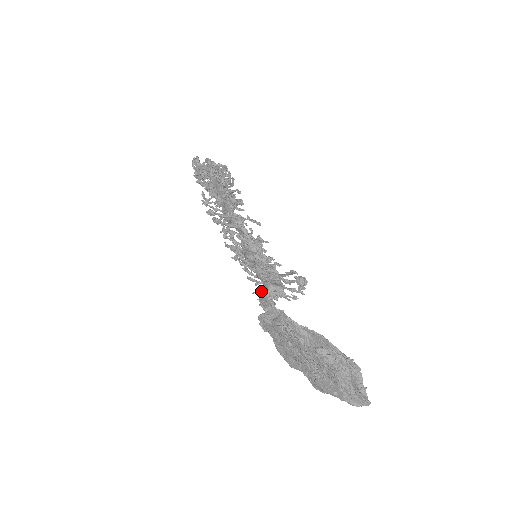
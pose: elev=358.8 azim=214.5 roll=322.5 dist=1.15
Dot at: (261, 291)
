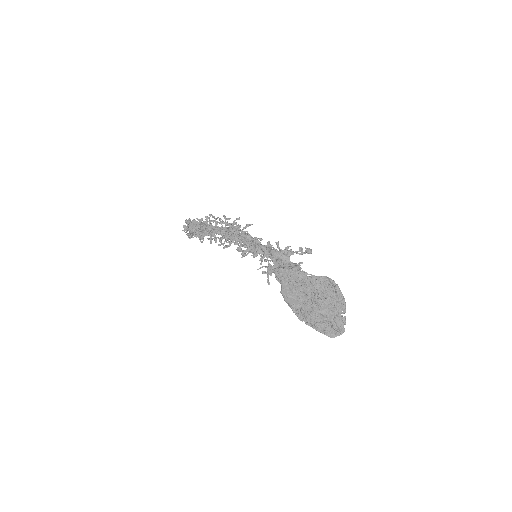
Dot at: occluded
